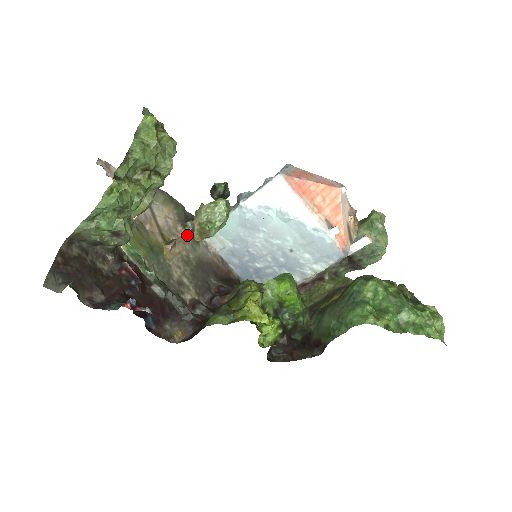
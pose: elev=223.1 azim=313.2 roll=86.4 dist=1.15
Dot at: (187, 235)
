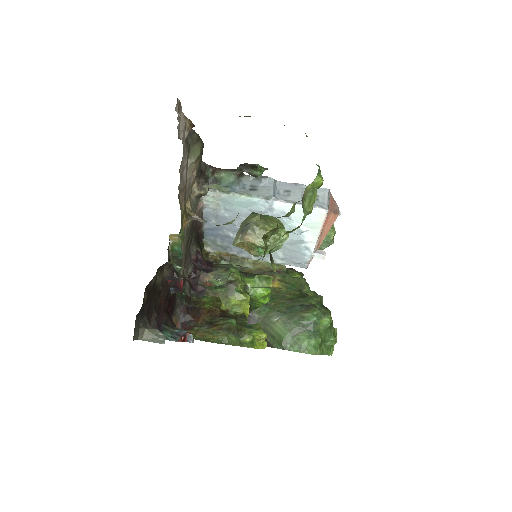
Dot at: (197, 197)
